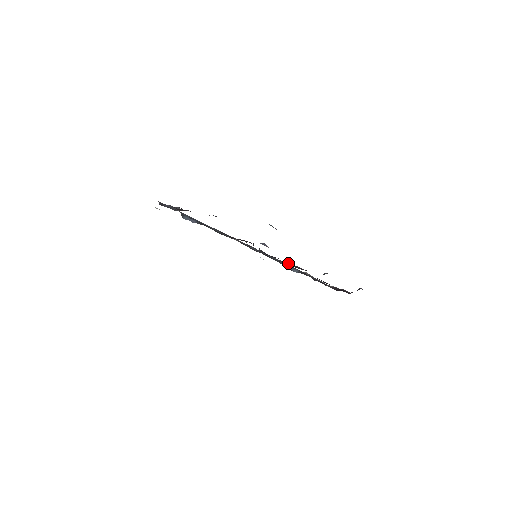
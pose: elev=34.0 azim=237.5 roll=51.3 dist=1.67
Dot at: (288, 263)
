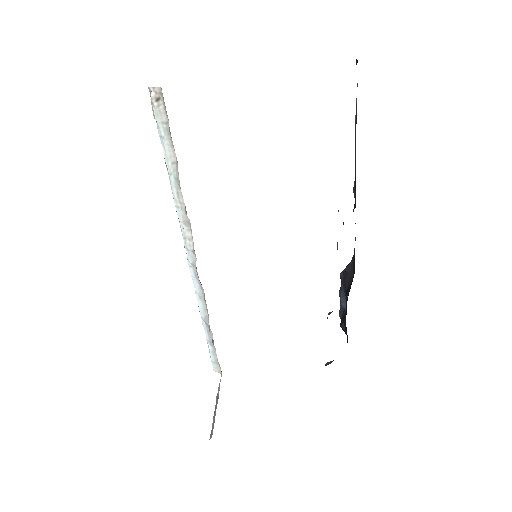
Dot at: occluded
